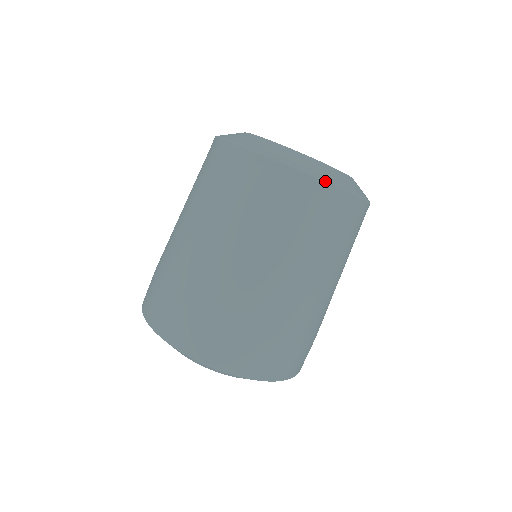
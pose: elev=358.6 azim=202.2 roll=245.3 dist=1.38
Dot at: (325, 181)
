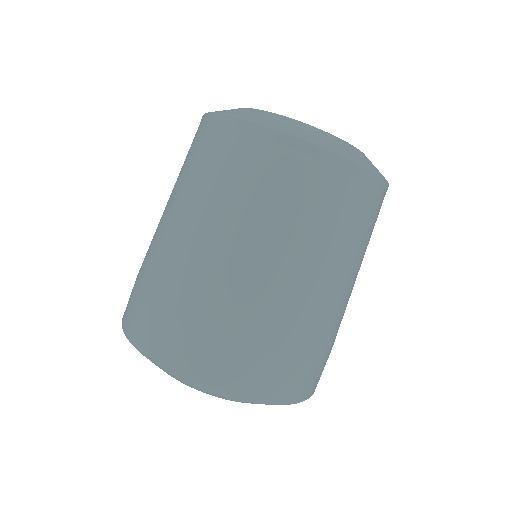
Dot at: (274, 128)
